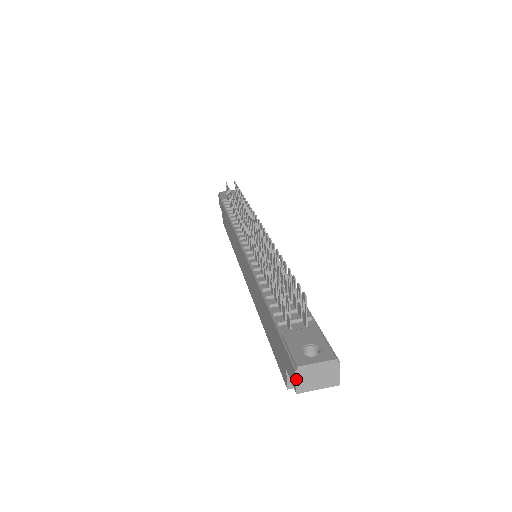
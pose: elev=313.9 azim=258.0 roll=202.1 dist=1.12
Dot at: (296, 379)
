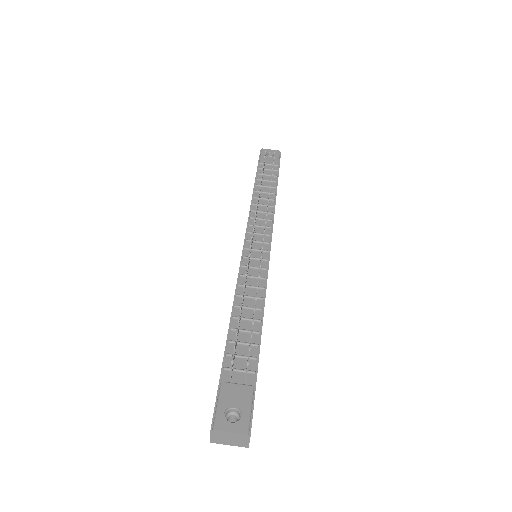
Dot at: (211, 435)
